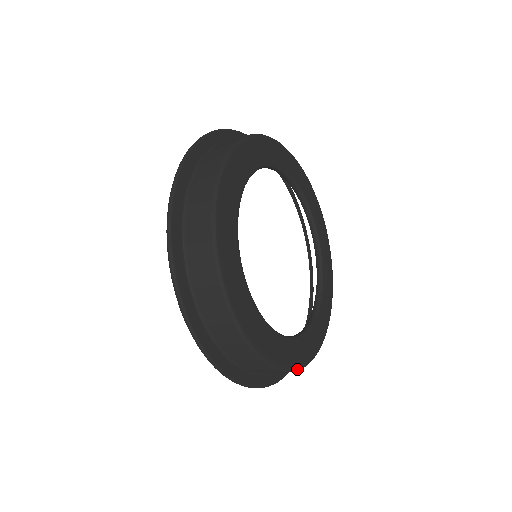
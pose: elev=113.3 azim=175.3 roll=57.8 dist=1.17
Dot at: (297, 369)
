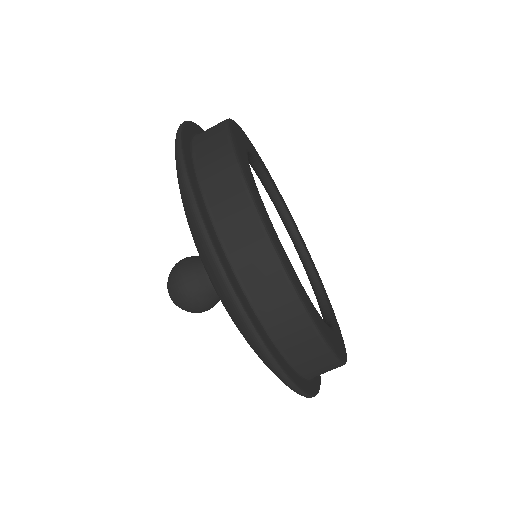
Dot at: occluded
